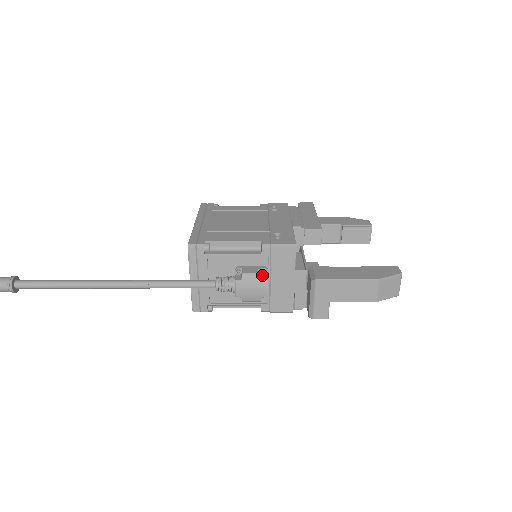
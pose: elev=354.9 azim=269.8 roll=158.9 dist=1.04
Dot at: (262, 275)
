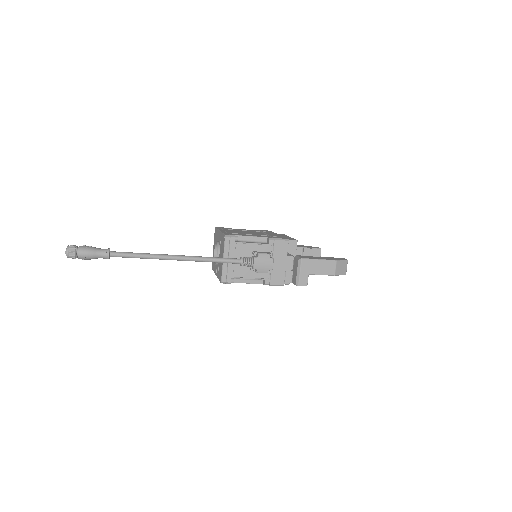
Dot at: (269, 256)
